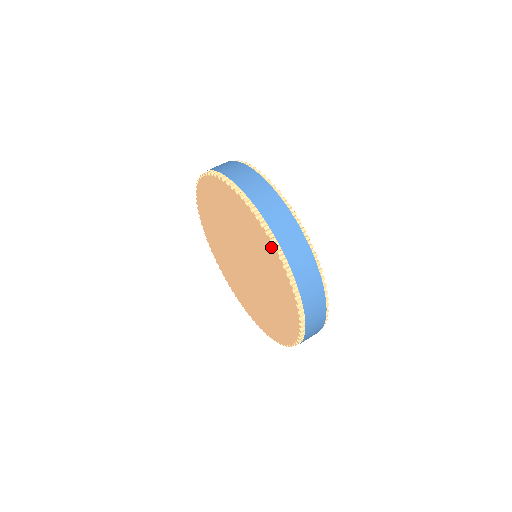
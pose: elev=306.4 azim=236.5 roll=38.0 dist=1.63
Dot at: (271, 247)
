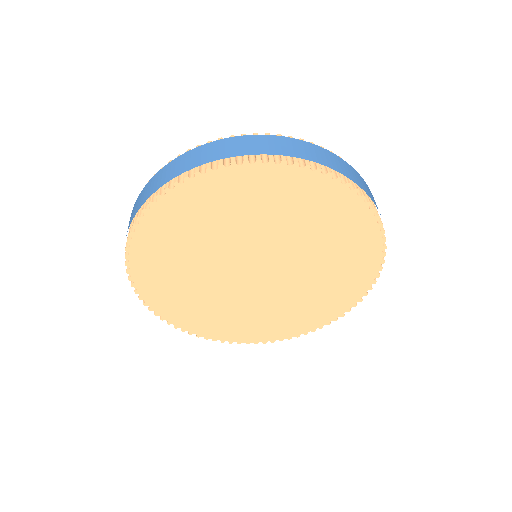
Dot at: (375, 263)
